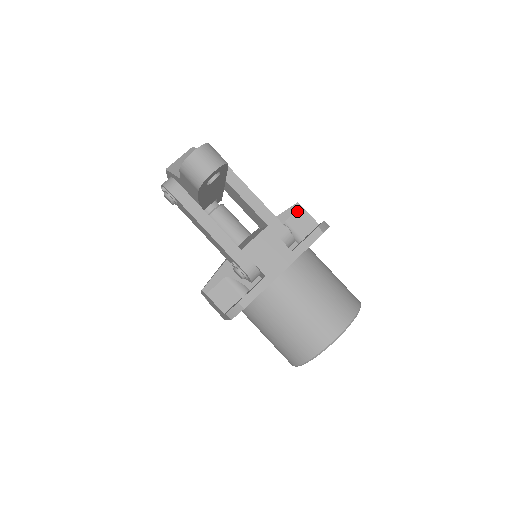
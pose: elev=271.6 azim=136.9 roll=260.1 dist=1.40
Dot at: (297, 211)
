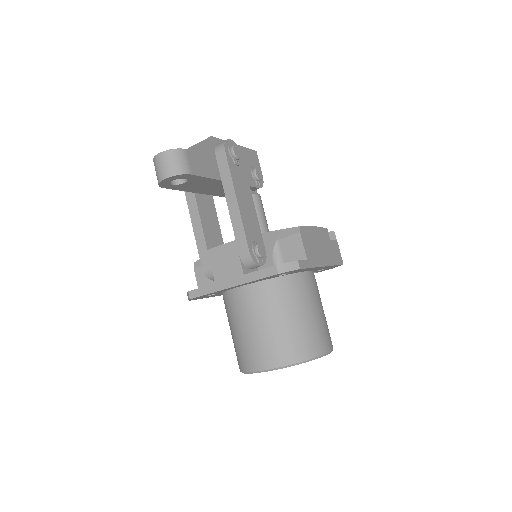
Dot at: (293, 235)
